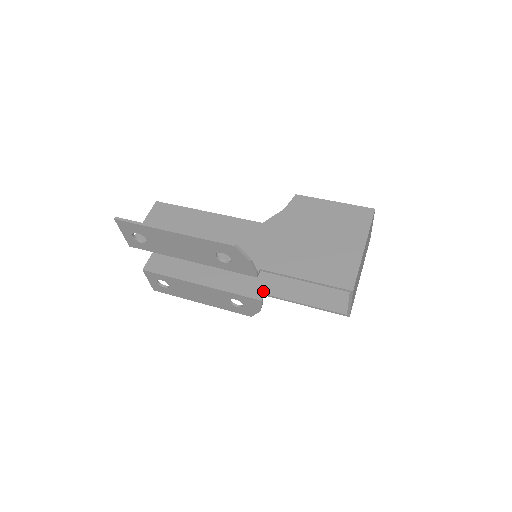
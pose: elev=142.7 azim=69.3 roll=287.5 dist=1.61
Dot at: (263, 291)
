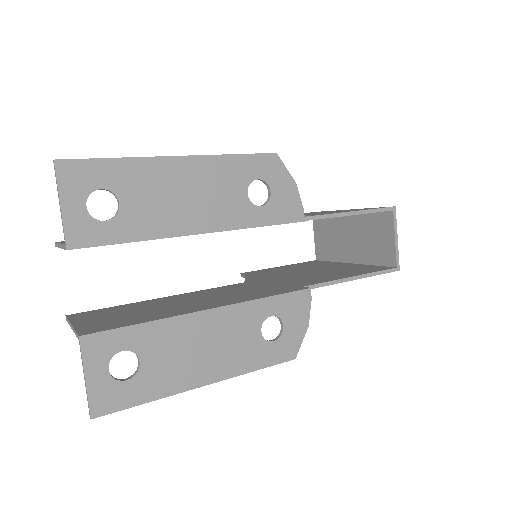
Dot at: (298, 286)
